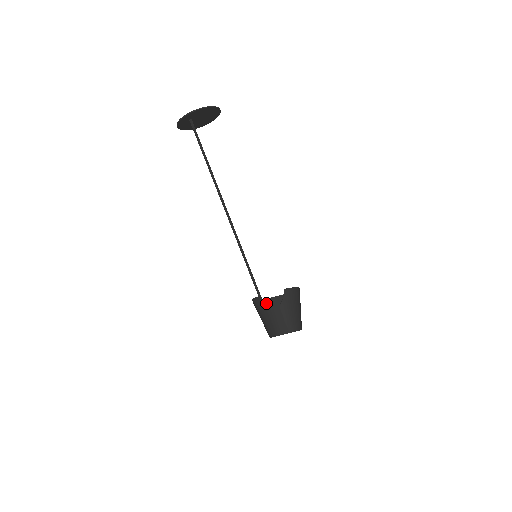
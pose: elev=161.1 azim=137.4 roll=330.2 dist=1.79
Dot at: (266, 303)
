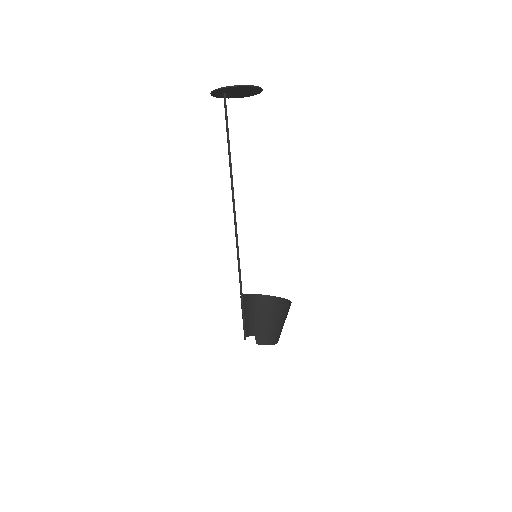
Dot at: (265, 299)
